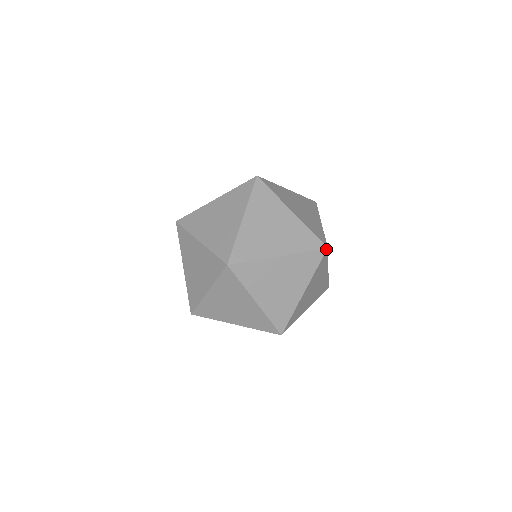
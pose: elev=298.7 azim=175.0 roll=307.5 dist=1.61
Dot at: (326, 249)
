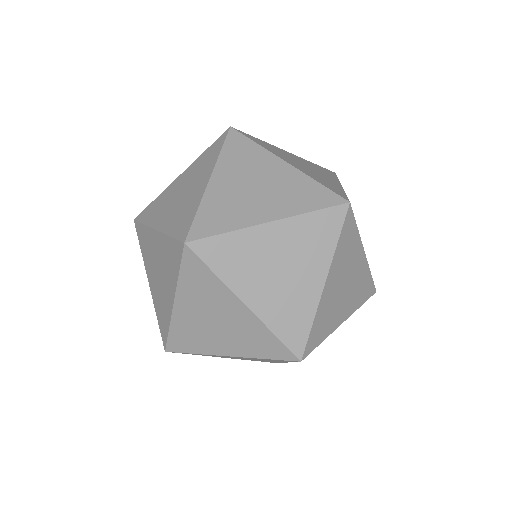
Dot at: (298, 360)
